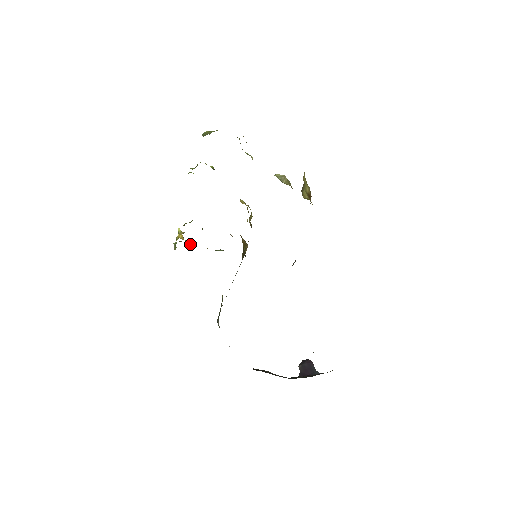
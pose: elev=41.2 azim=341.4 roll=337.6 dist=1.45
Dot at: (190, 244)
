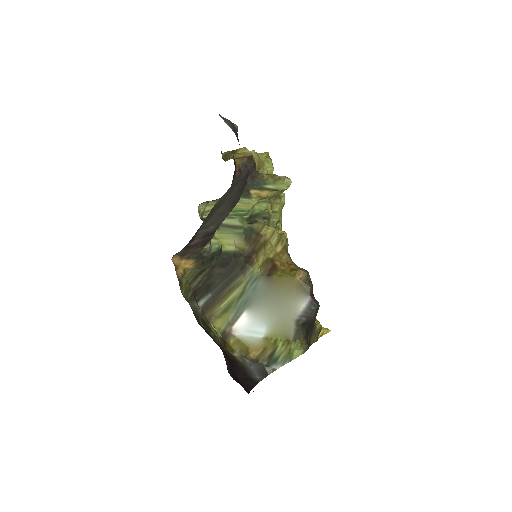
Dot at: occluded
